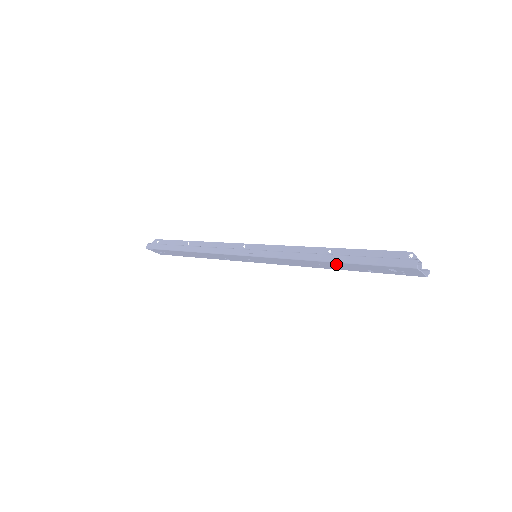
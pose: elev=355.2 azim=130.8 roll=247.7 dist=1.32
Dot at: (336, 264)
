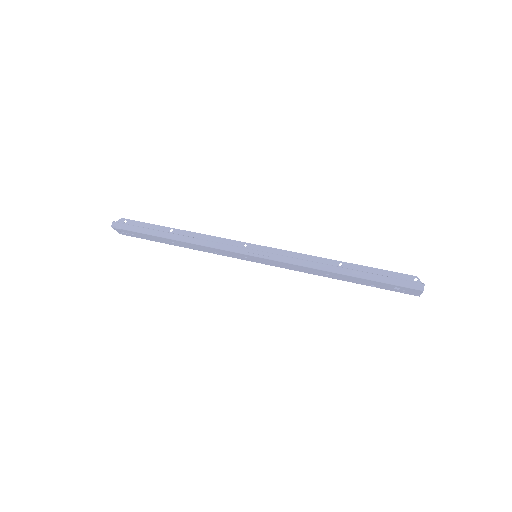
Dot at: (346, 276)
